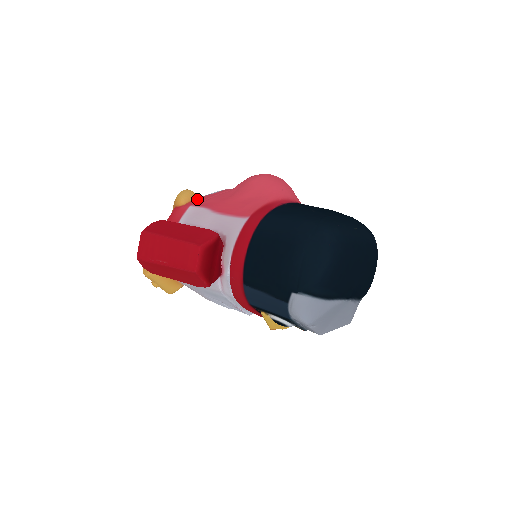
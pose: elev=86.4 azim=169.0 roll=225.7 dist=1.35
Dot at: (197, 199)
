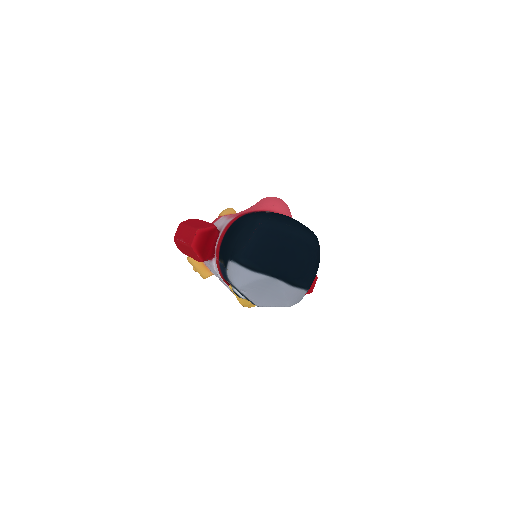
Dot at: occluded
